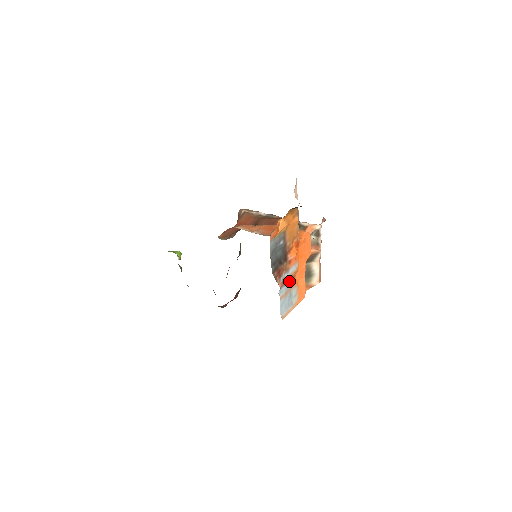
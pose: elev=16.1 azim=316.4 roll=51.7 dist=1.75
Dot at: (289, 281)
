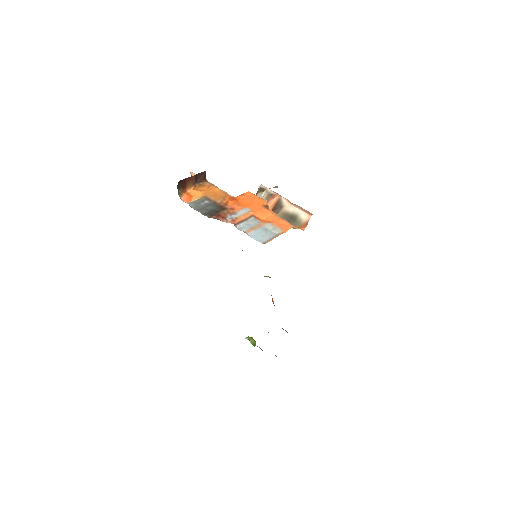
Dot at: (249, 221)
